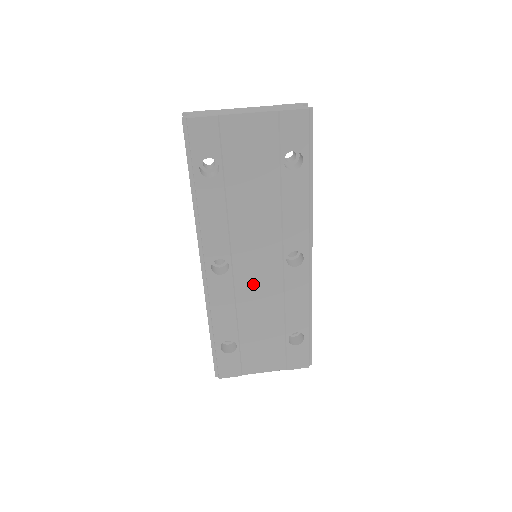
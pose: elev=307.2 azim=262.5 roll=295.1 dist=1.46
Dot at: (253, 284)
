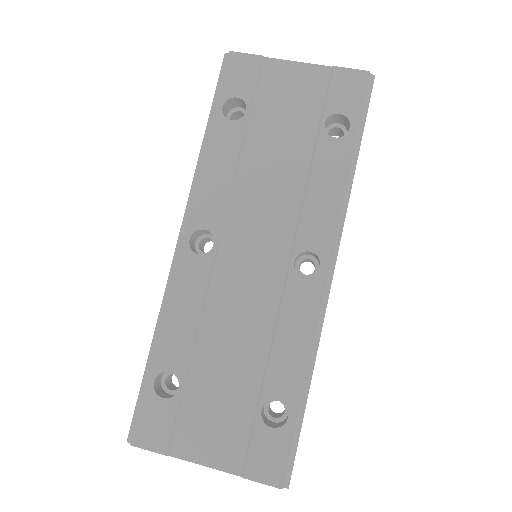
Dot at: (237, 286)
